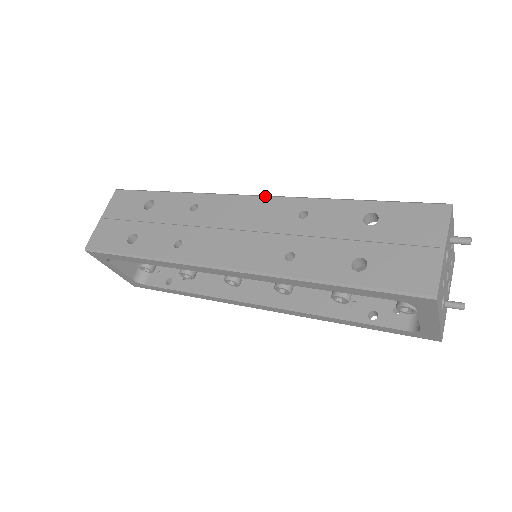
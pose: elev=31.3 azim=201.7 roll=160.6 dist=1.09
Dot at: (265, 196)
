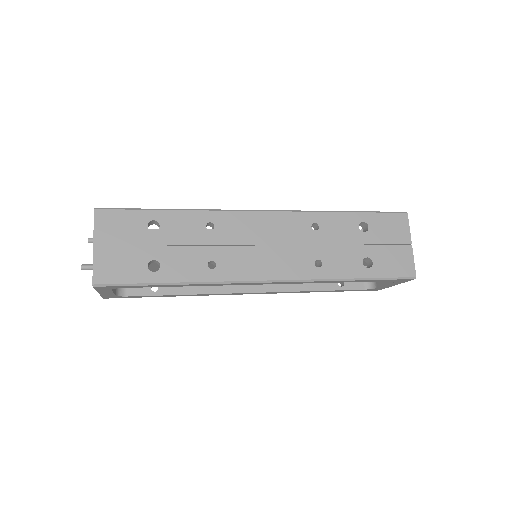
Dot at: (277, 211)
